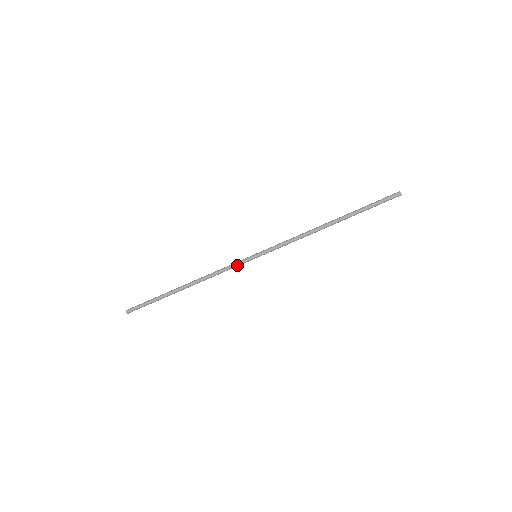
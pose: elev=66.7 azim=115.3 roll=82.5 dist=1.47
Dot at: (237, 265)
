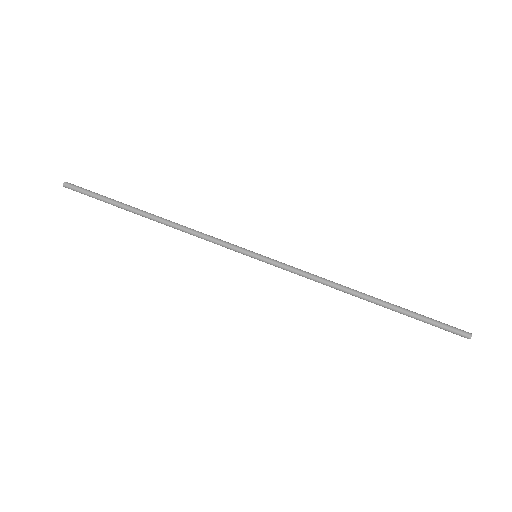
Dot at: (228, 245)
